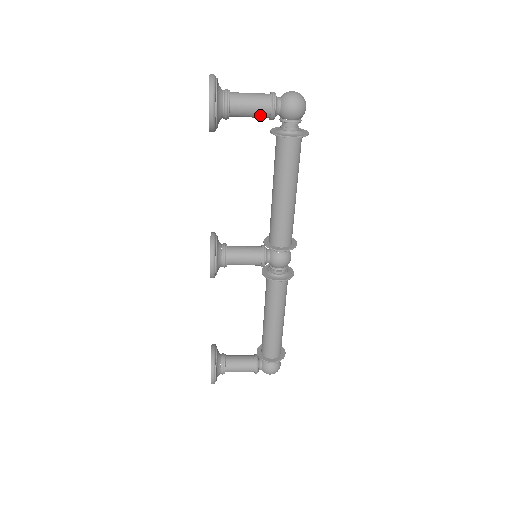
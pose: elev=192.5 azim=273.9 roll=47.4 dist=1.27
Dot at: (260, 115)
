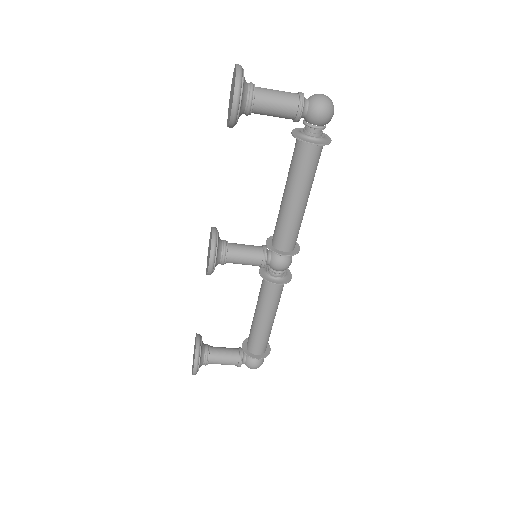
Dot at: (284, 116)
